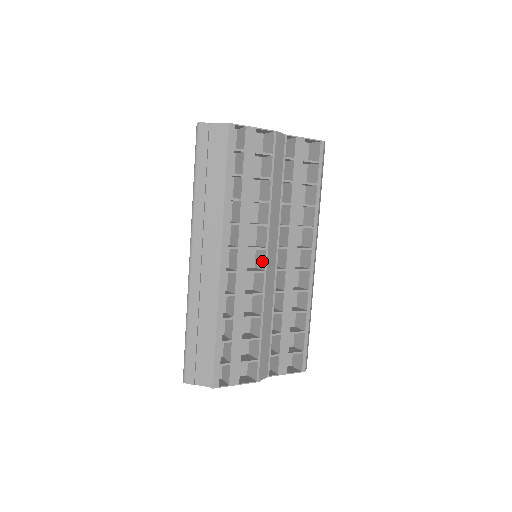
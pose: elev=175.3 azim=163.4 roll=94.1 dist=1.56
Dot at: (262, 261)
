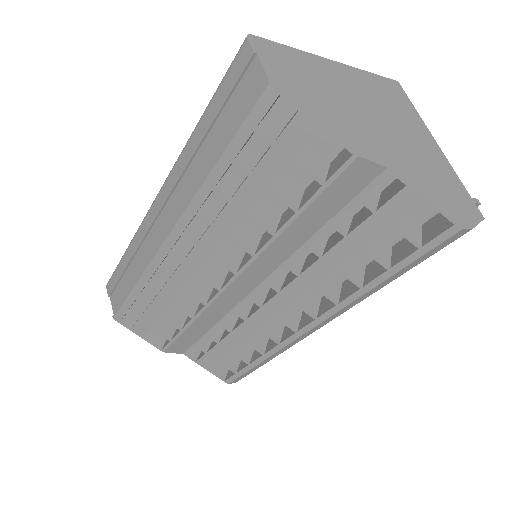
Dot at: (228, 278)
